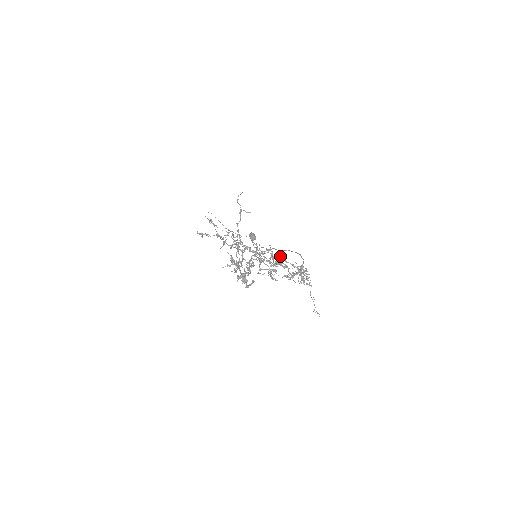
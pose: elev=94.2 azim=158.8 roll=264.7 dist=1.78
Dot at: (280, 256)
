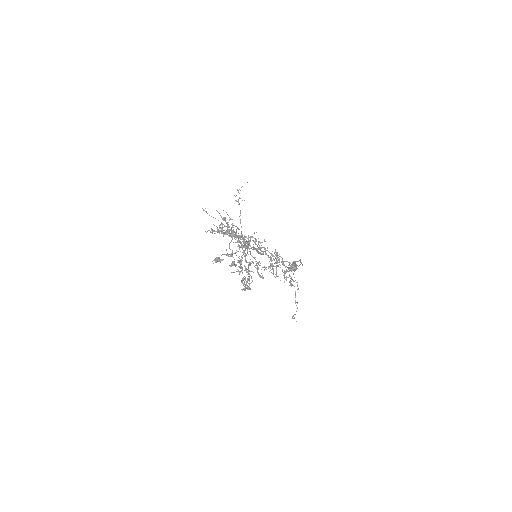
Dot at: (252, 236)
